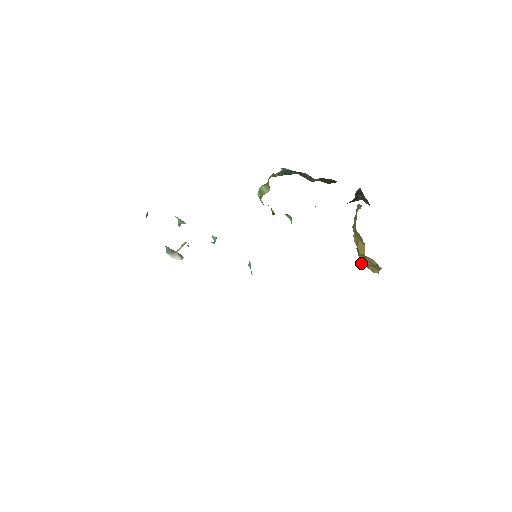
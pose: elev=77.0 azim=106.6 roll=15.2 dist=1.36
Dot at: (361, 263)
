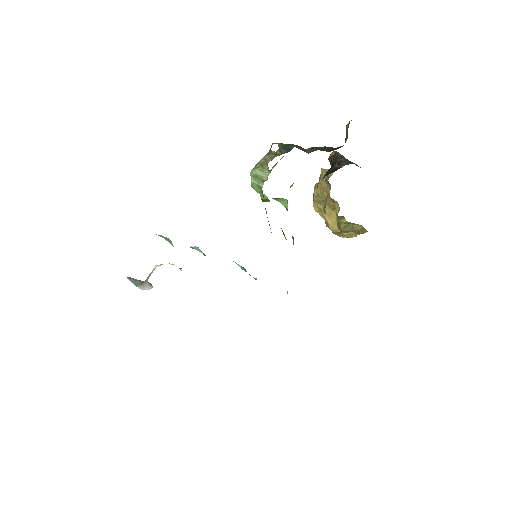
Dot at: (335, 231)
